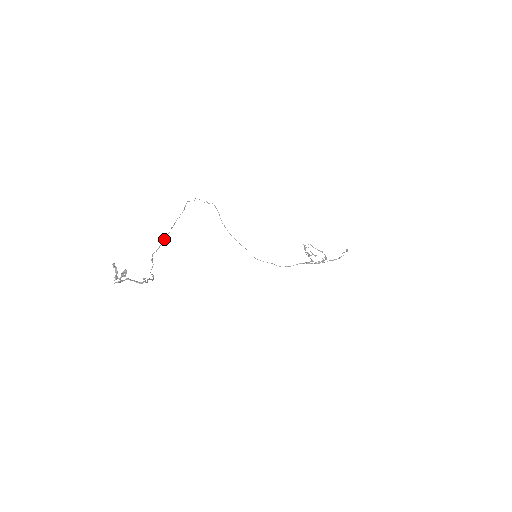
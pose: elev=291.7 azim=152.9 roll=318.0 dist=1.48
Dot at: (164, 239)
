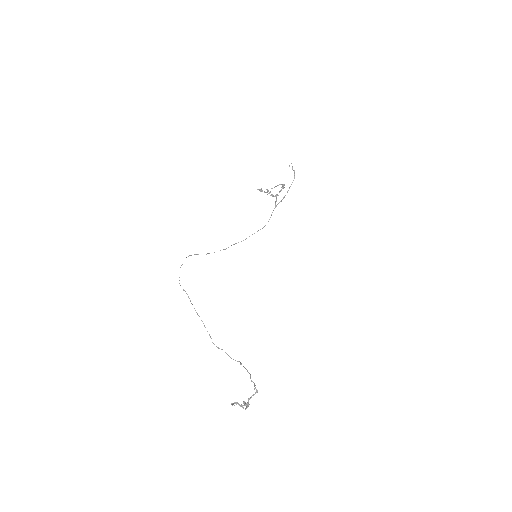
Dot at: occluded
